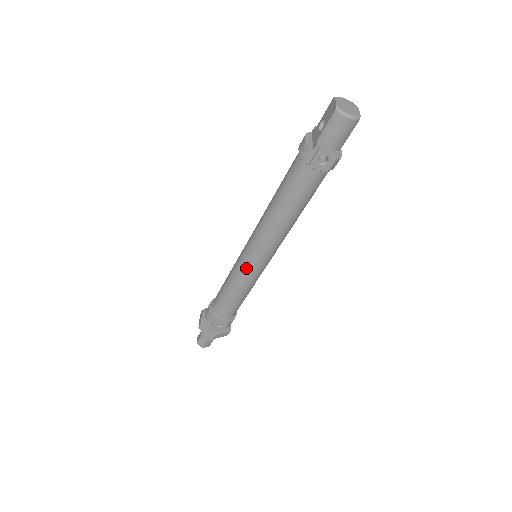
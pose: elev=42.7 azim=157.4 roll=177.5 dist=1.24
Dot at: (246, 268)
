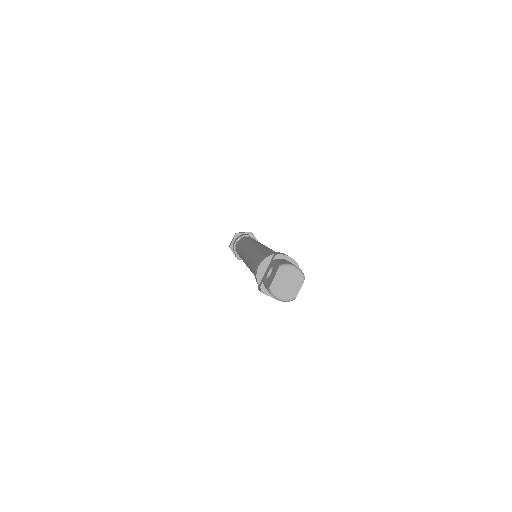
Dot at: occluded
